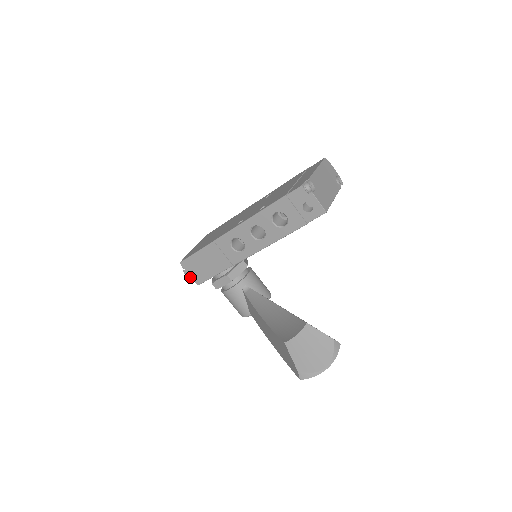
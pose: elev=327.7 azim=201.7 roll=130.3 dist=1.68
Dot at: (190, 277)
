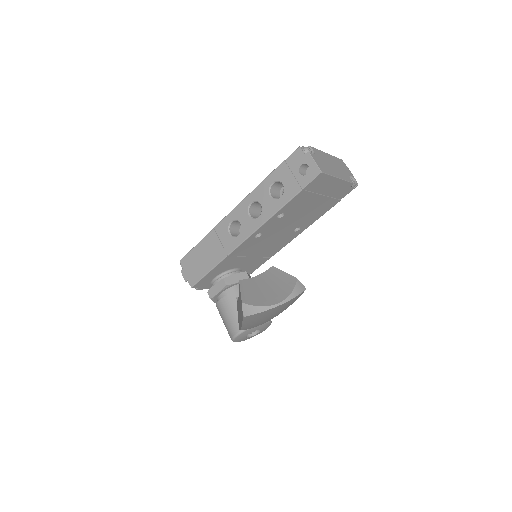
Dot at: (186, 277)
